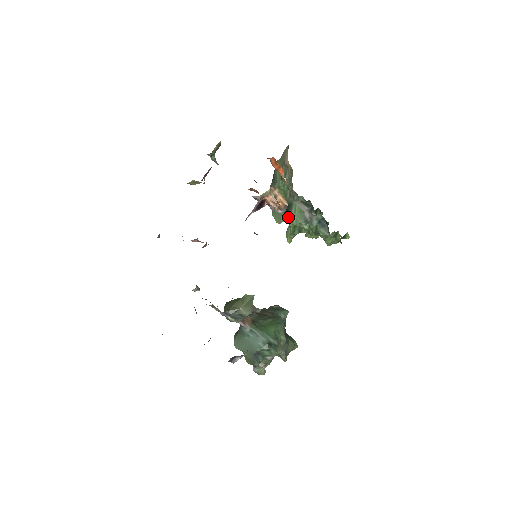
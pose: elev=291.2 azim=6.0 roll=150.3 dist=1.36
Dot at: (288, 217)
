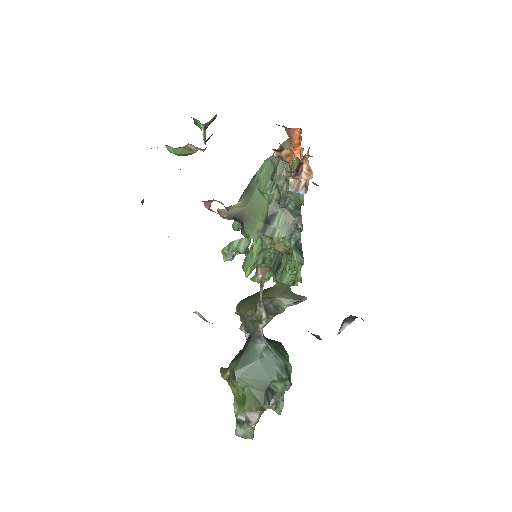
Dot at: (268, 231)
